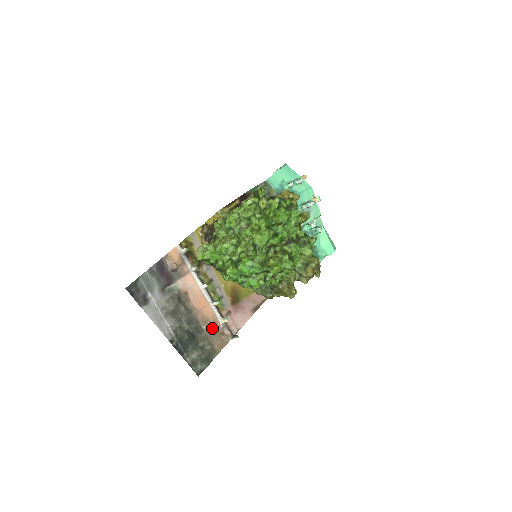
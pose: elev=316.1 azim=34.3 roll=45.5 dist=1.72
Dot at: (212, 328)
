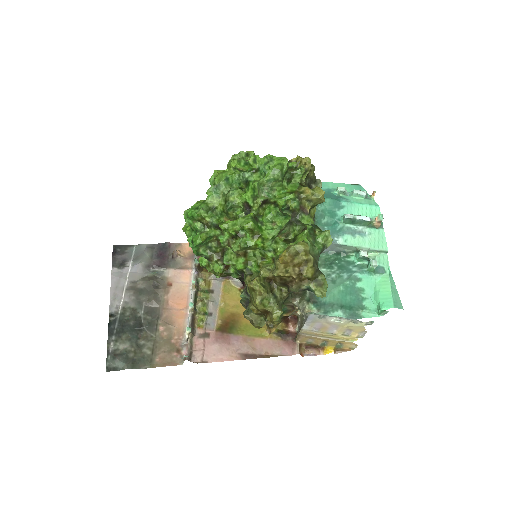
Dot at: (170, 336)
